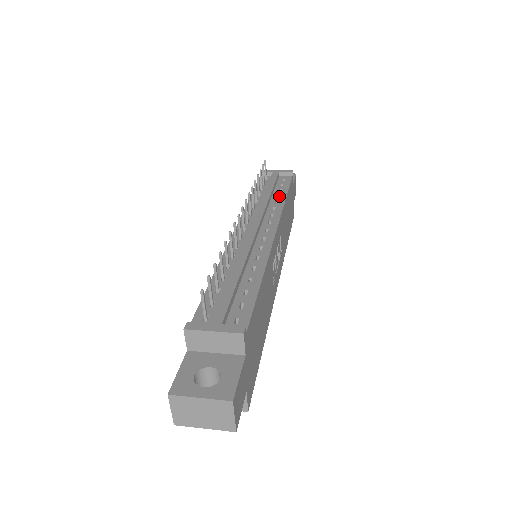
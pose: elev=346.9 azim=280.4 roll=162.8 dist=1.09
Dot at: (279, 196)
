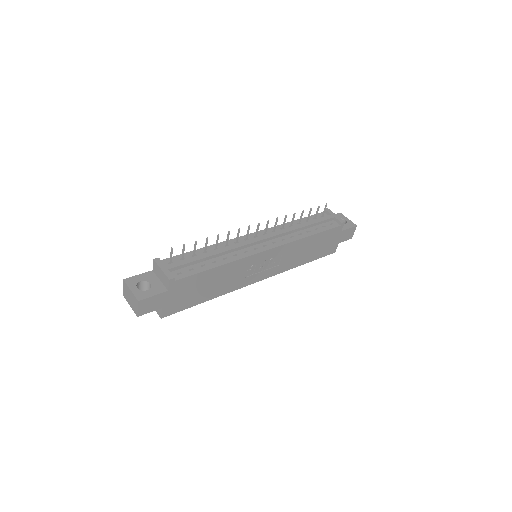
Dot at: (308, 232)
